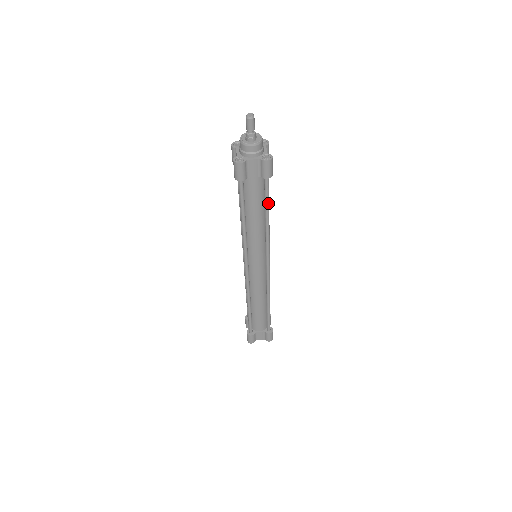
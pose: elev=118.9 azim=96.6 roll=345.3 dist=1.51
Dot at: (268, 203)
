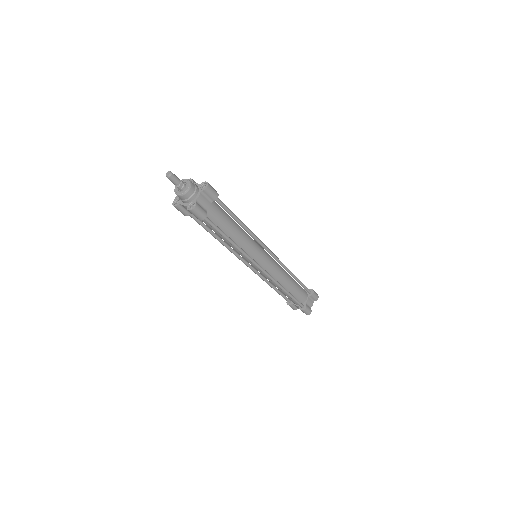
Dot at: (232, 213)
